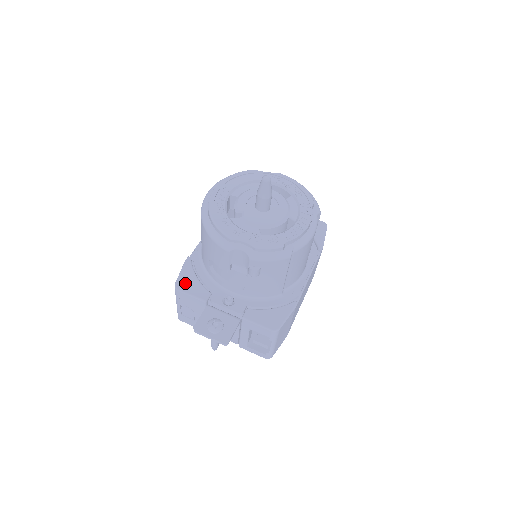
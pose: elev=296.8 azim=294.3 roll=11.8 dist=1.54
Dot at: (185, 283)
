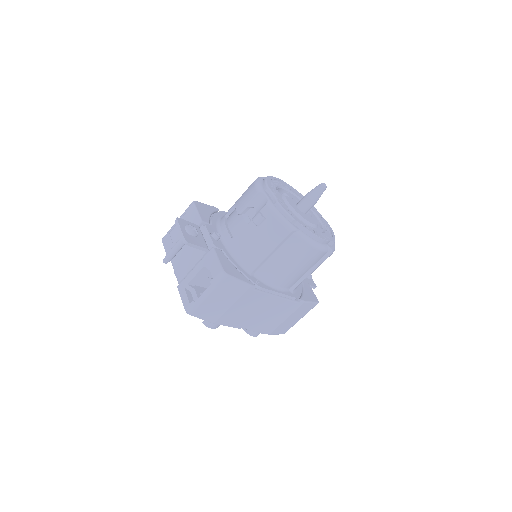
Dot at: (201, 207)
